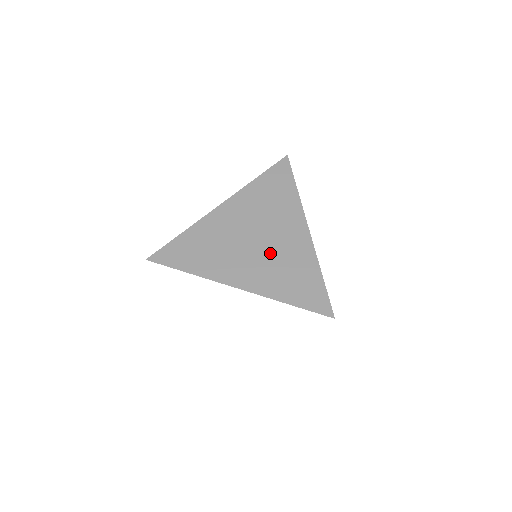
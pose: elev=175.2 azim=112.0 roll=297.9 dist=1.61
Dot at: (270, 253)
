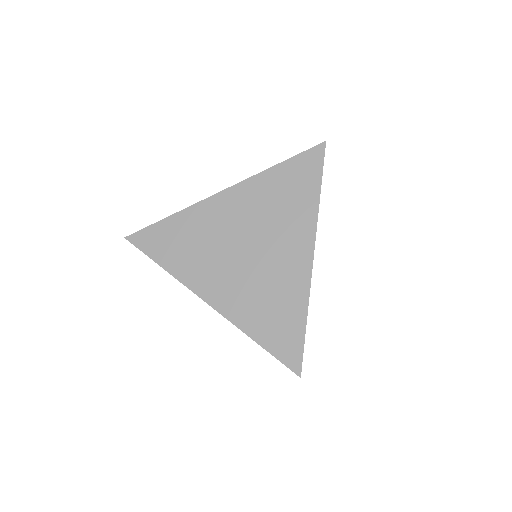
Dot at: occluded
